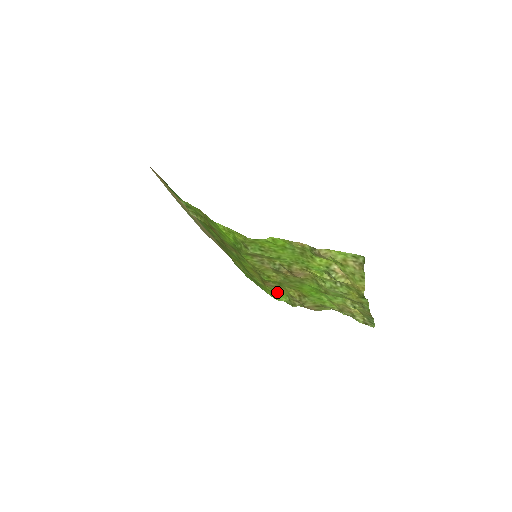
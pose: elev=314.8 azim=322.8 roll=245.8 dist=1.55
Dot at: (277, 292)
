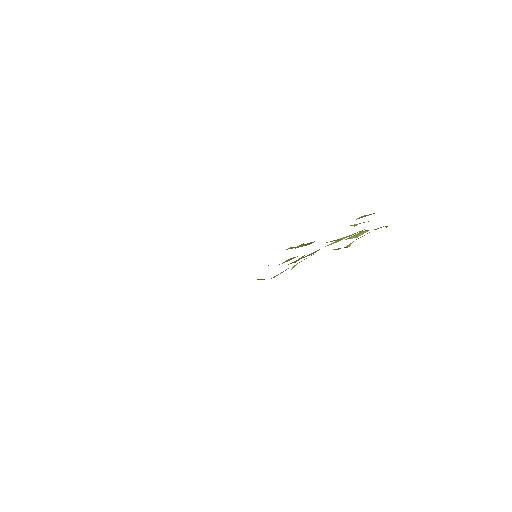
Dot at: occluded
